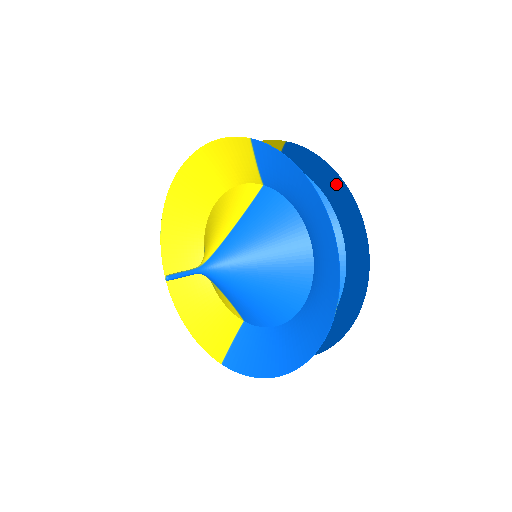
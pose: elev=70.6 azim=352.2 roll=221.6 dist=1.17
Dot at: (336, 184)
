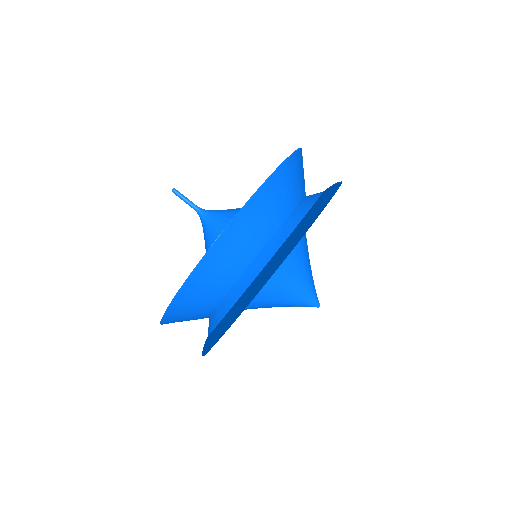
Dot at: (327, 195)
